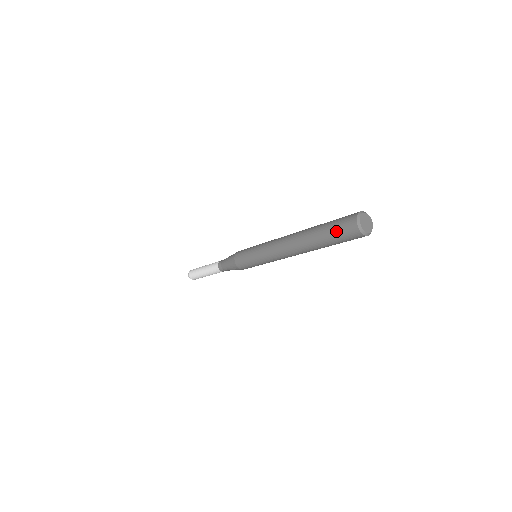
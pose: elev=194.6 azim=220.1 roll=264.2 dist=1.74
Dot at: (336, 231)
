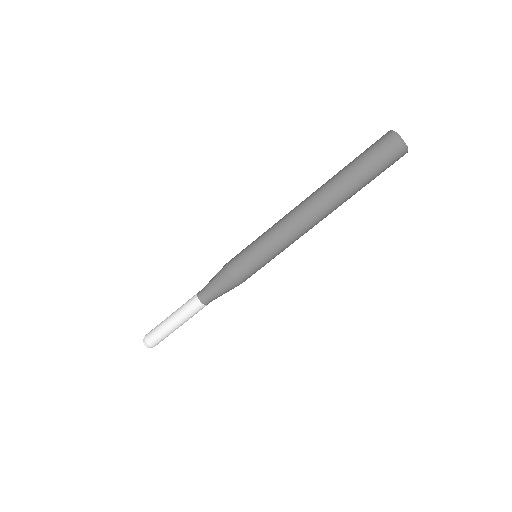
Dot at: (365, 150)
